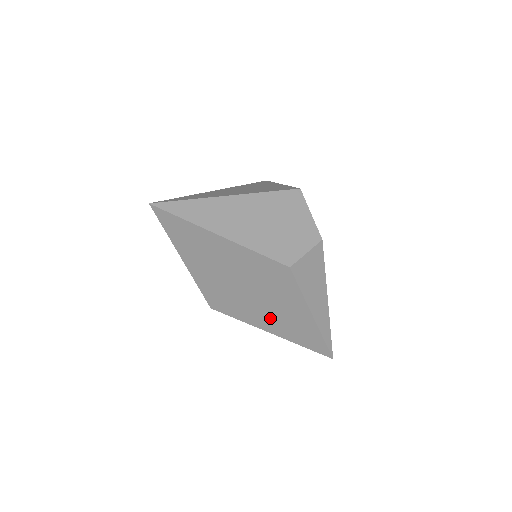
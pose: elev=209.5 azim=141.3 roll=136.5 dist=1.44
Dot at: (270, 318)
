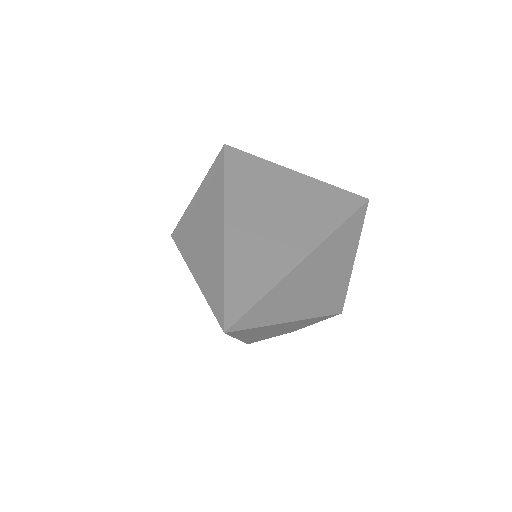
Dot at: occluded
